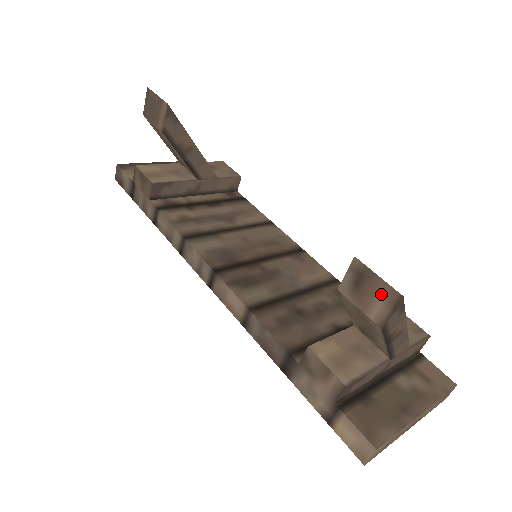
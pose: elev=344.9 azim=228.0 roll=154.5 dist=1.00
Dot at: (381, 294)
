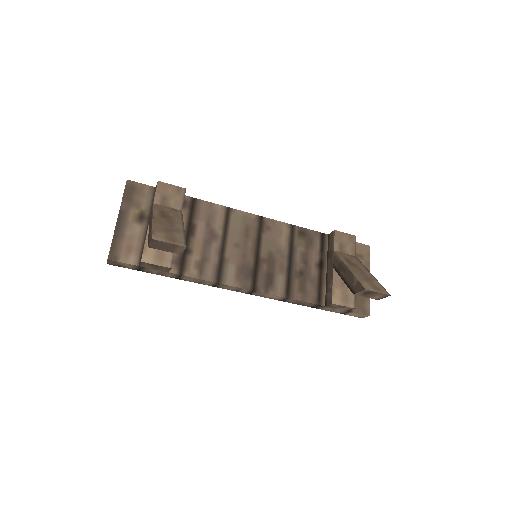
Dot at: (379, 295)
